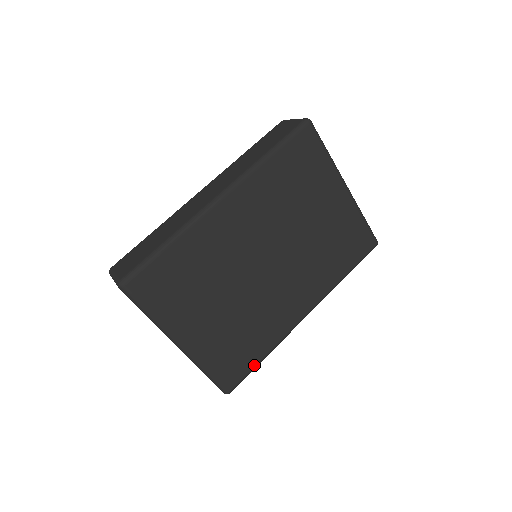
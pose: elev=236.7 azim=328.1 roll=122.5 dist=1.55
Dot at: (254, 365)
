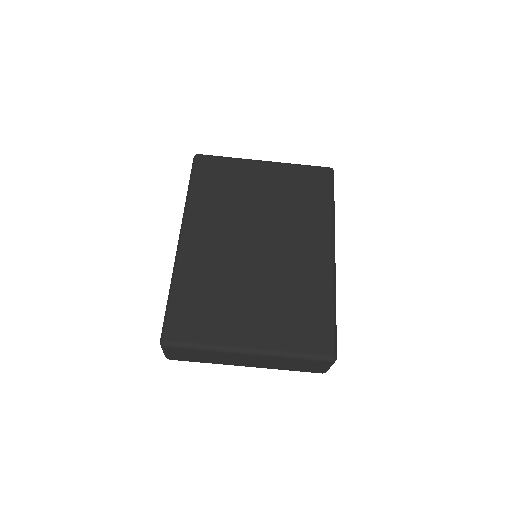
Dot at: (331, 319)
